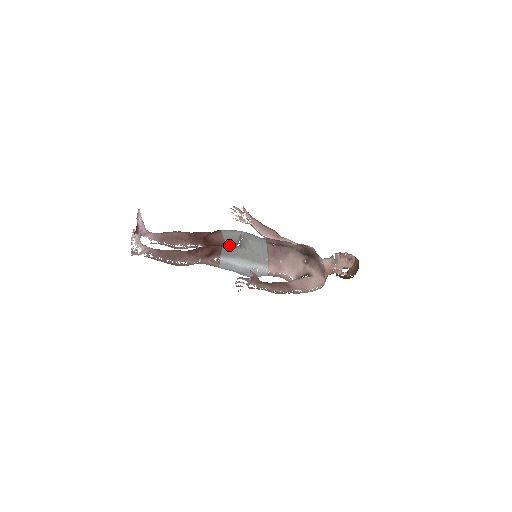
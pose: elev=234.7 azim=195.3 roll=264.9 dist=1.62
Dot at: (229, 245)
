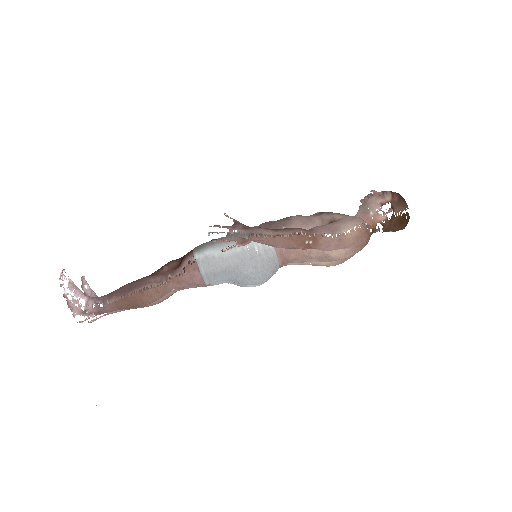
Dot at: occluded
